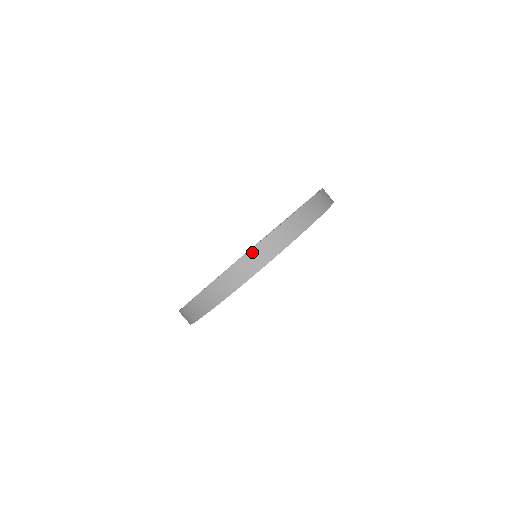
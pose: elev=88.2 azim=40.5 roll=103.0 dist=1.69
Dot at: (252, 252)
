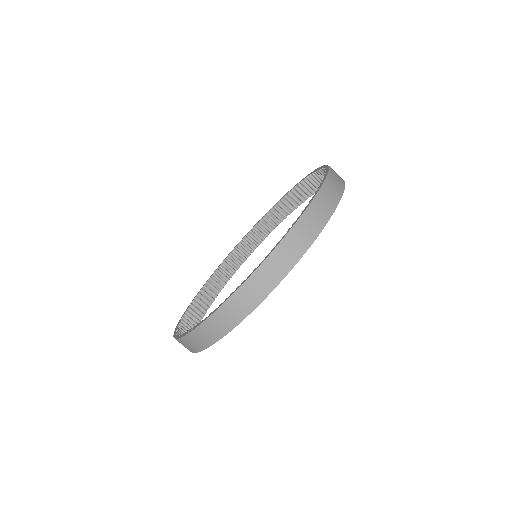
Dot at: (181, 340)
